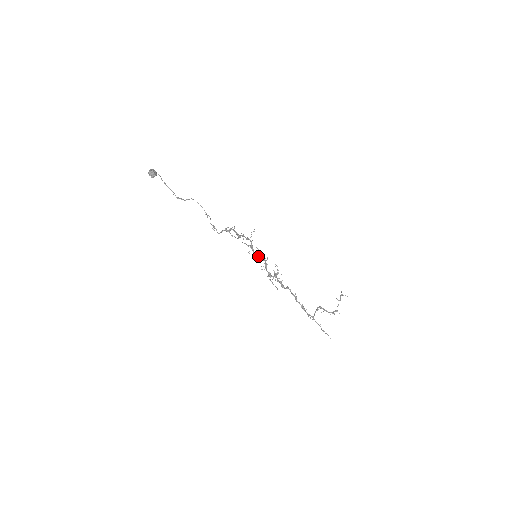
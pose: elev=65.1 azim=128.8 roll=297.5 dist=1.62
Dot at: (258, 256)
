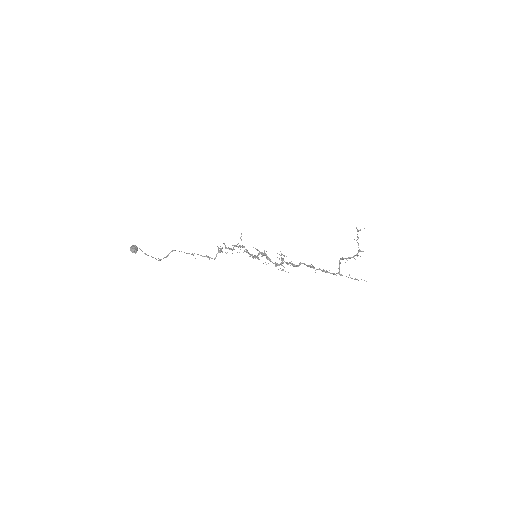
Dot at: (258, 255)
